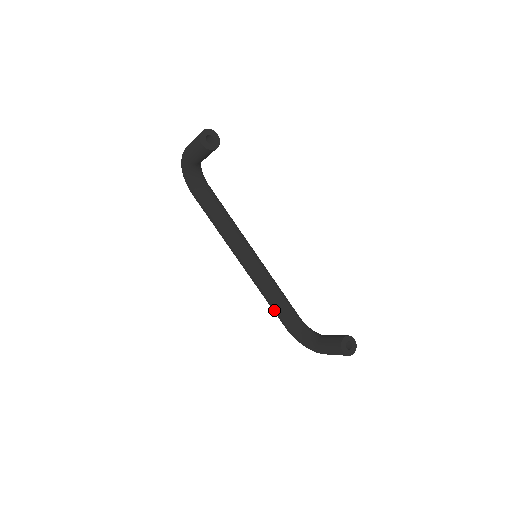
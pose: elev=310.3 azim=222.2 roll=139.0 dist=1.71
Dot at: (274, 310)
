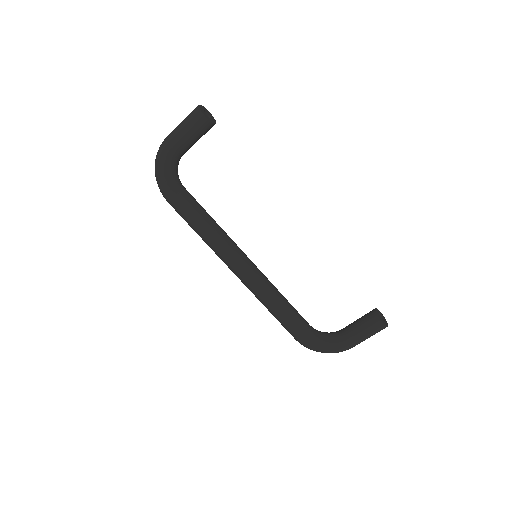
Dot at: (284, 319)
